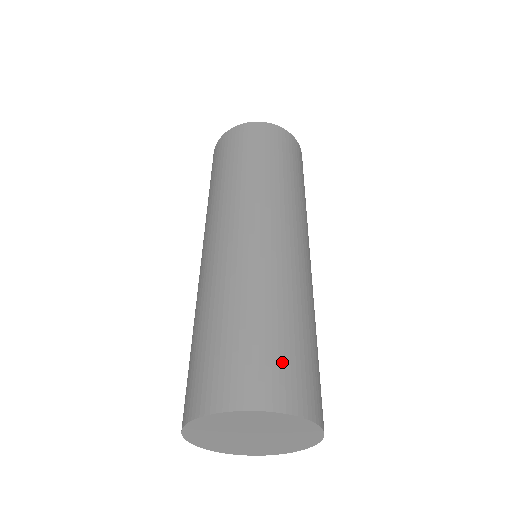
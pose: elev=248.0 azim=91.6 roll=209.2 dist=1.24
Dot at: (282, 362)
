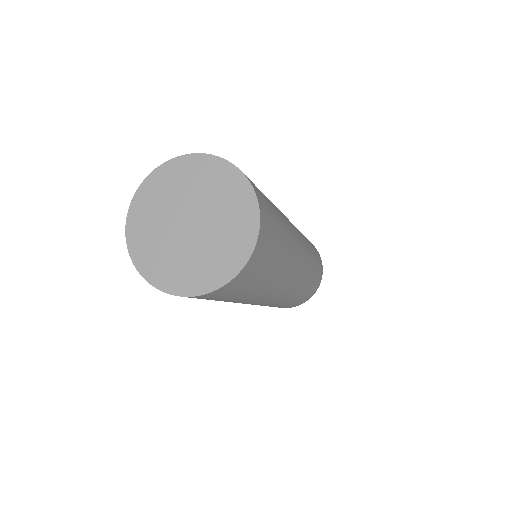
Dot at: (259, 190)
